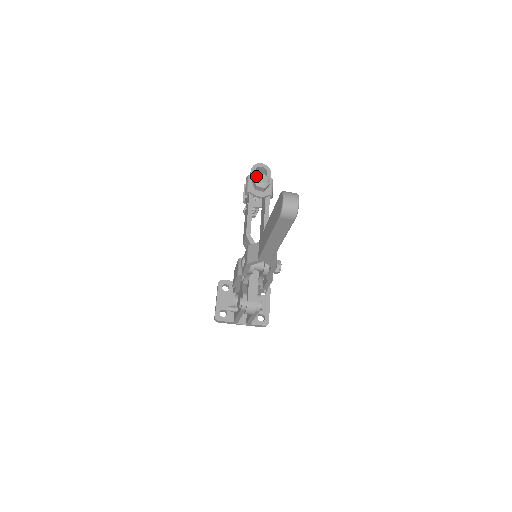
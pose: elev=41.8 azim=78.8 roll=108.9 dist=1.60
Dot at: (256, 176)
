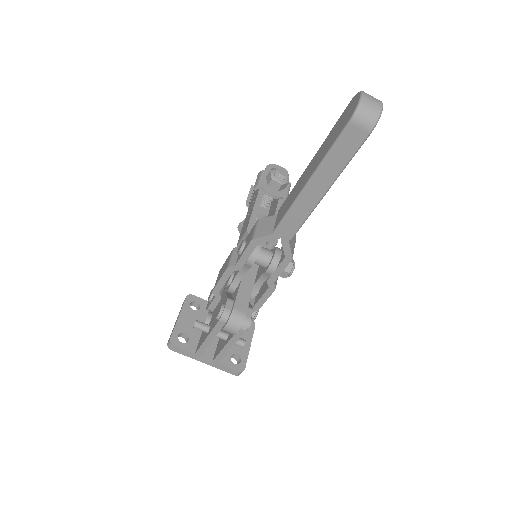
Dot at: (273, 169)
